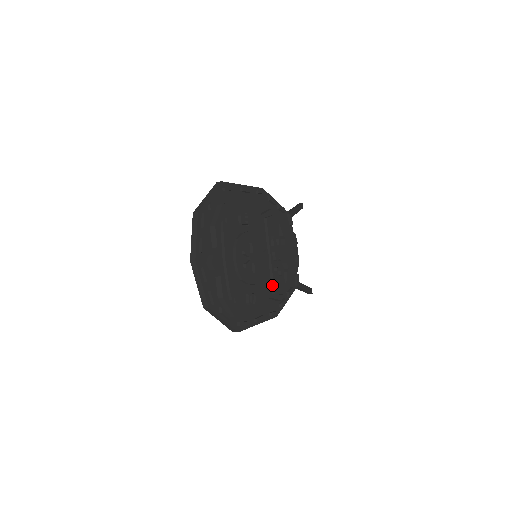
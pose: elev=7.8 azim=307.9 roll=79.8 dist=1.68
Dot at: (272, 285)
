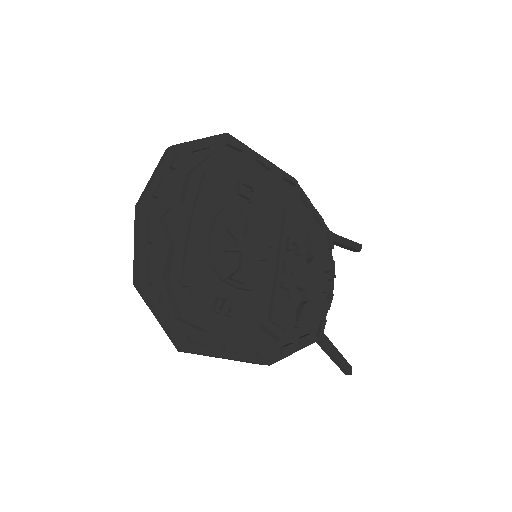
Dot at: (270, 307)
